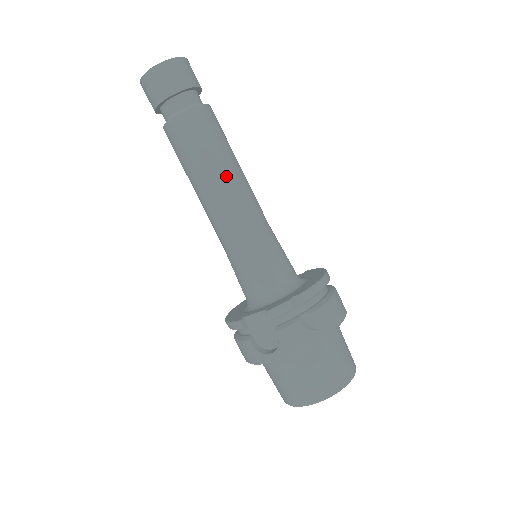
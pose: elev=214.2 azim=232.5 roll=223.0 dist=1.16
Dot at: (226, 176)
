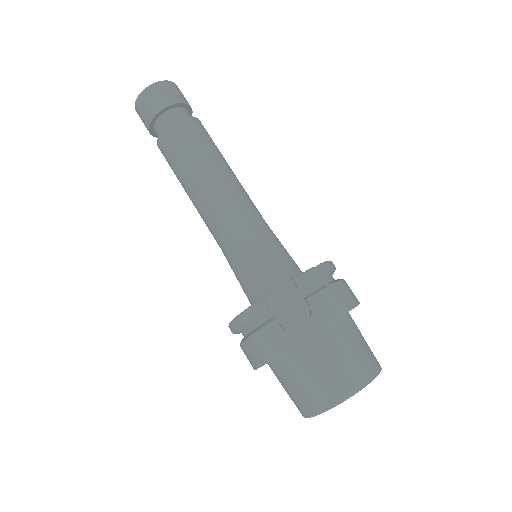
Dot at: (227, 172)
